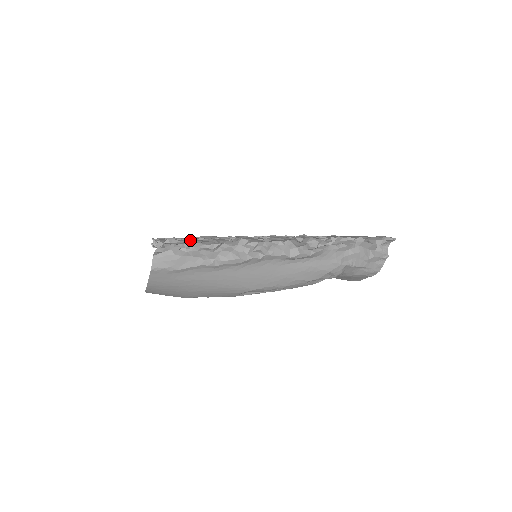
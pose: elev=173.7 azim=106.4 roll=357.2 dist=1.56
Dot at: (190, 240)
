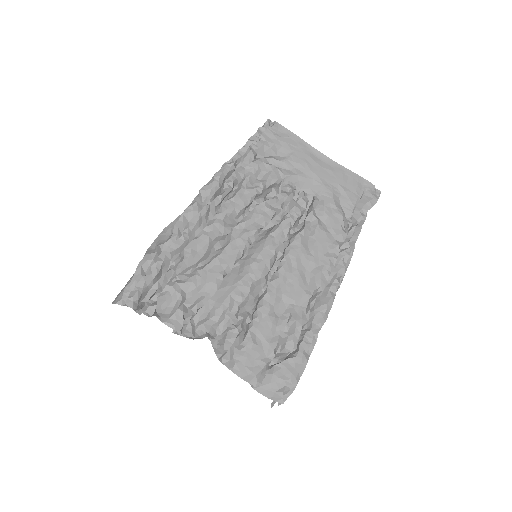
Dot at: (296, 381)
